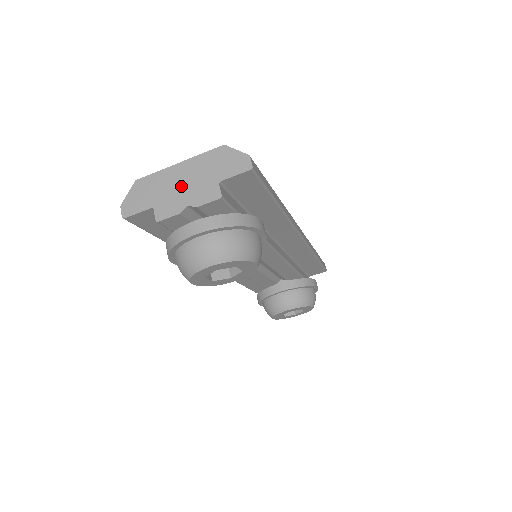
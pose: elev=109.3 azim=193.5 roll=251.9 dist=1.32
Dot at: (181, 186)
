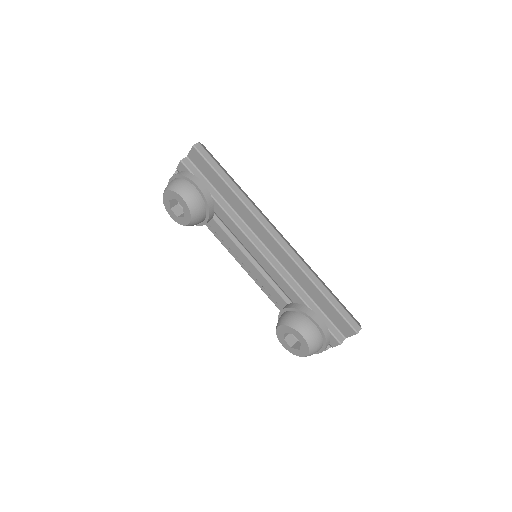
Dot at: occluded
